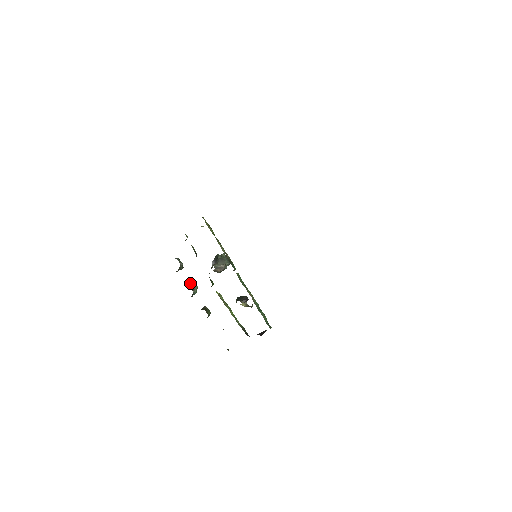
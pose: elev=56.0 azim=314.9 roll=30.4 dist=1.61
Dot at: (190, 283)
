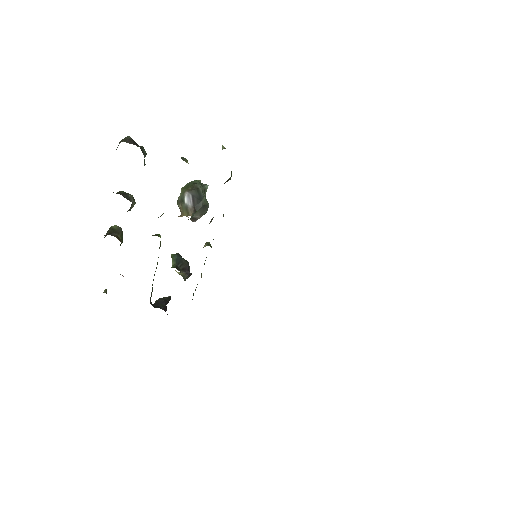
Dot at: (130, 194)
